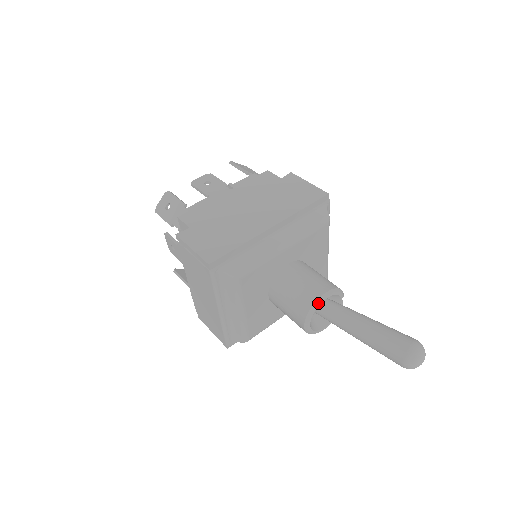
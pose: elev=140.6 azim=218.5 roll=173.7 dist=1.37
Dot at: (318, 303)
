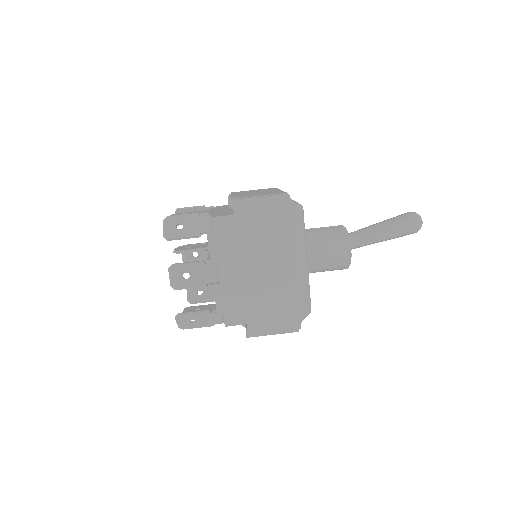
Dot at: occluded
